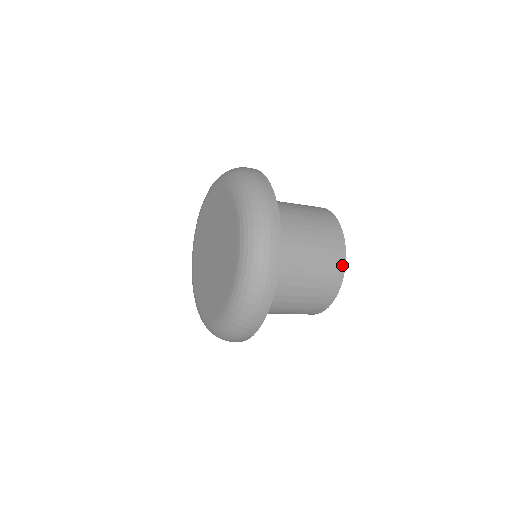
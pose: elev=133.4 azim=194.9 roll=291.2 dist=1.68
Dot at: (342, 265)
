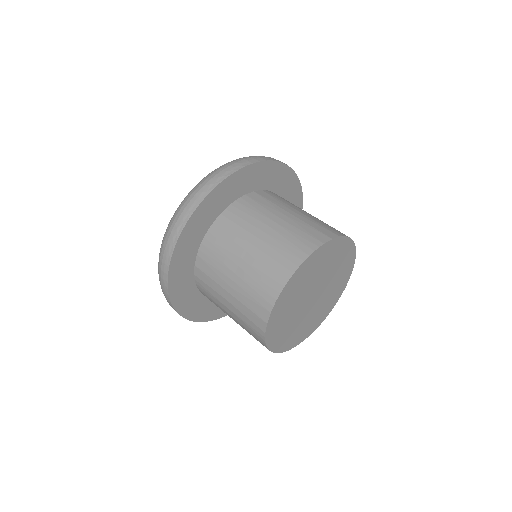
Dot at: (262, 340)
